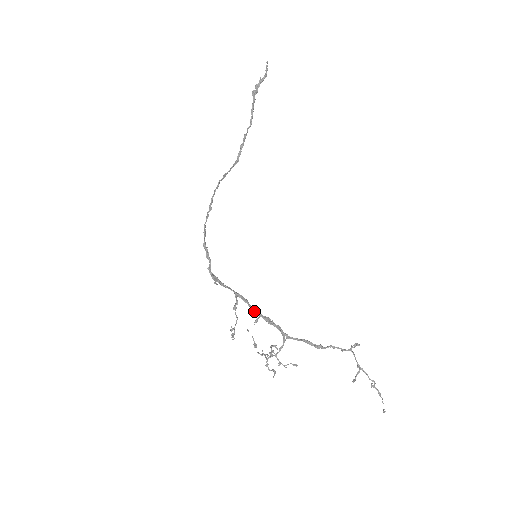
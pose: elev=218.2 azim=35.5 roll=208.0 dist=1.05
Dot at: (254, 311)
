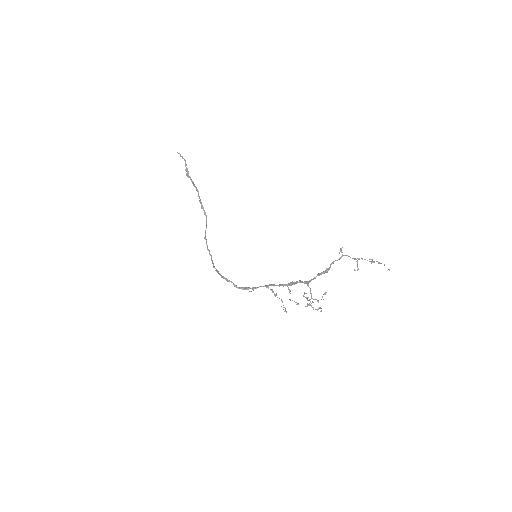
Dot at: occluded
